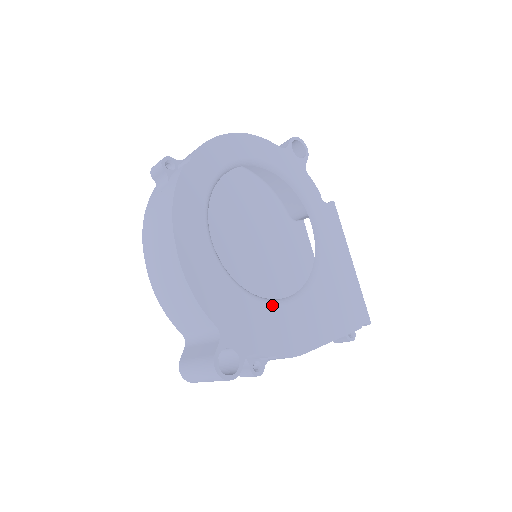
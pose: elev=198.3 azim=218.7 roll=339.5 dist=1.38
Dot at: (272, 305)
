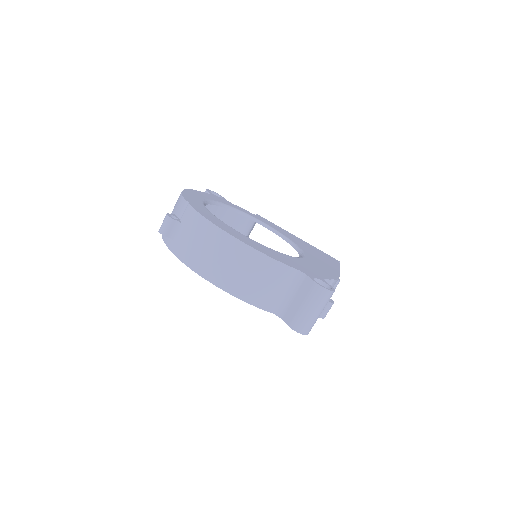
Dot at: (301, 258)
